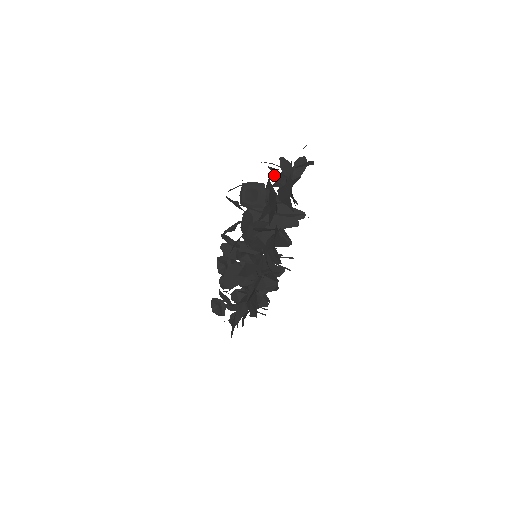
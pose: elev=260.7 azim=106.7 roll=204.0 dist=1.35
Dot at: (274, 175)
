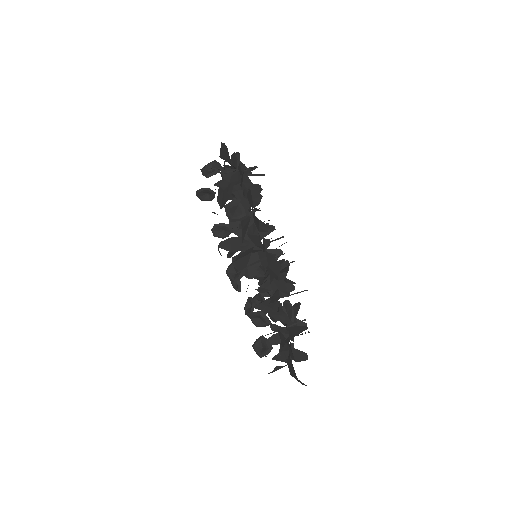
Dot at: occluded
